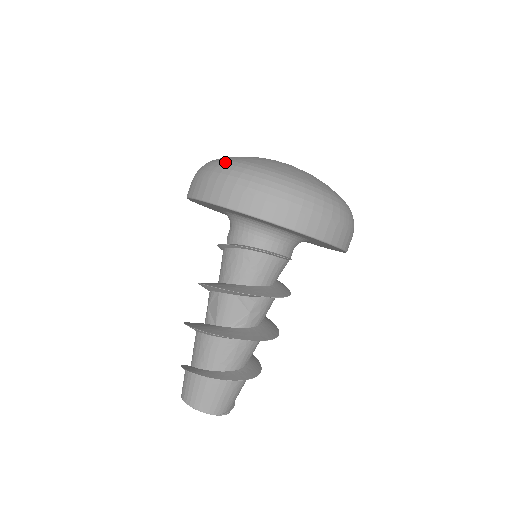
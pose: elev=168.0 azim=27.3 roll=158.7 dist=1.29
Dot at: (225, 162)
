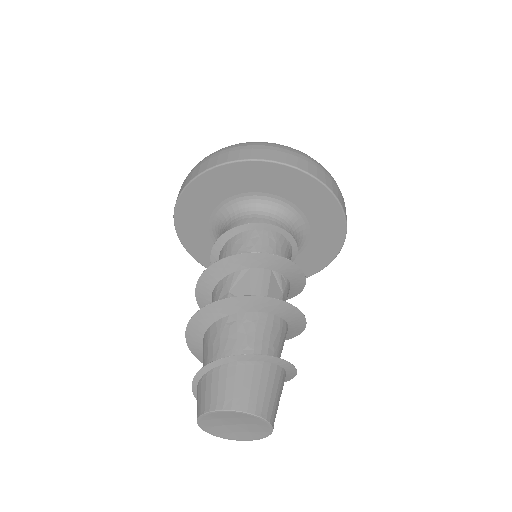
Dot at: occluded
